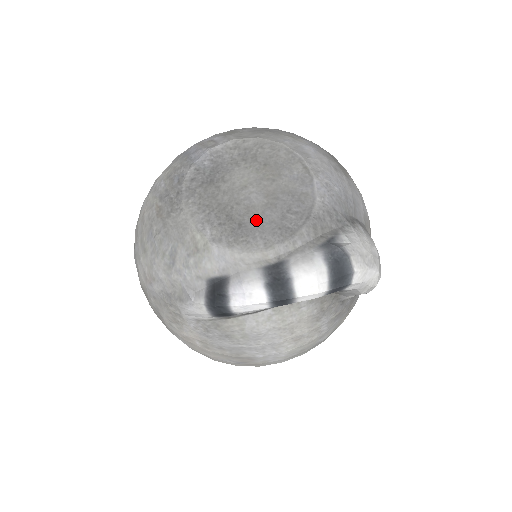
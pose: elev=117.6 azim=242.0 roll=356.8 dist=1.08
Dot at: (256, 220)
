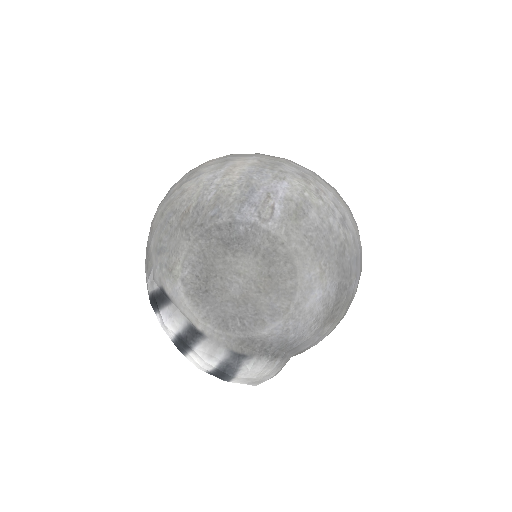
Dot at: (218, 300)
